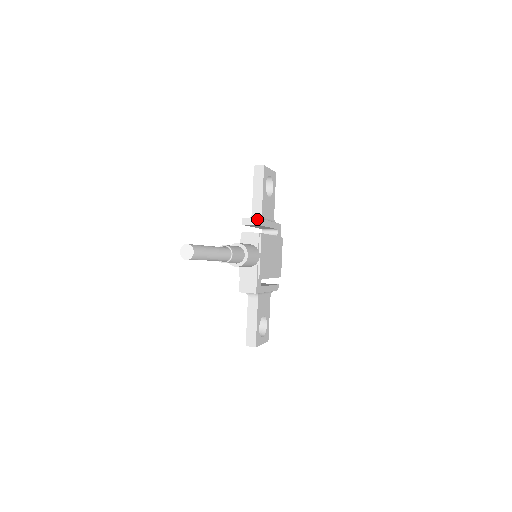
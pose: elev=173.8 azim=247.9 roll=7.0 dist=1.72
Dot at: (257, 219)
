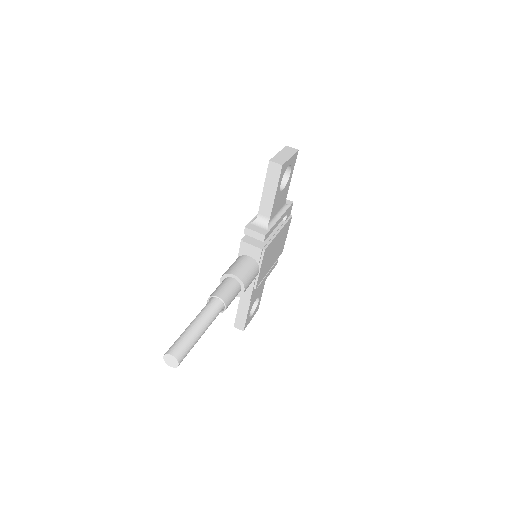
Dot at: (262, 235)
